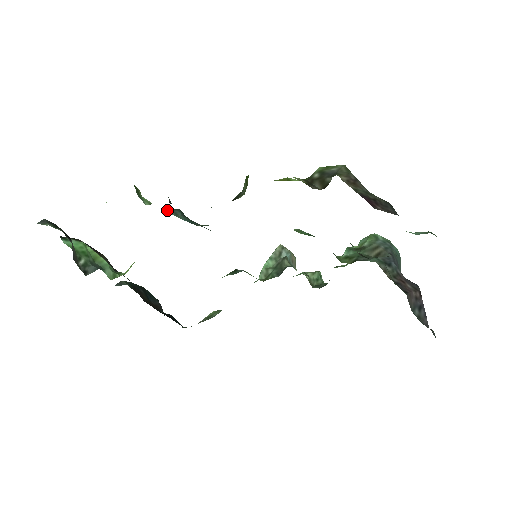
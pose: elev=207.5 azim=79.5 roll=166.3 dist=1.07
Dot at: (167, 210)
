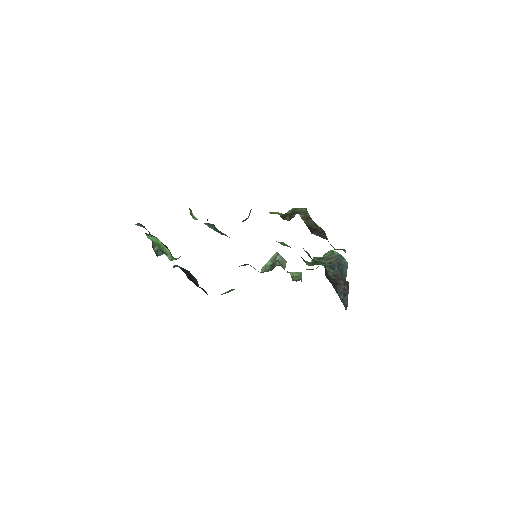
Dot at: (206, 224)
